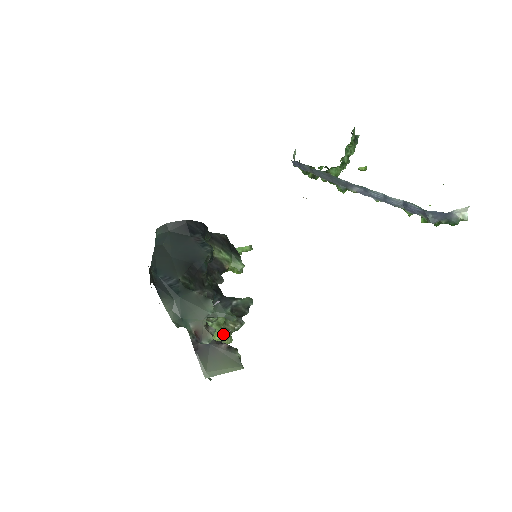
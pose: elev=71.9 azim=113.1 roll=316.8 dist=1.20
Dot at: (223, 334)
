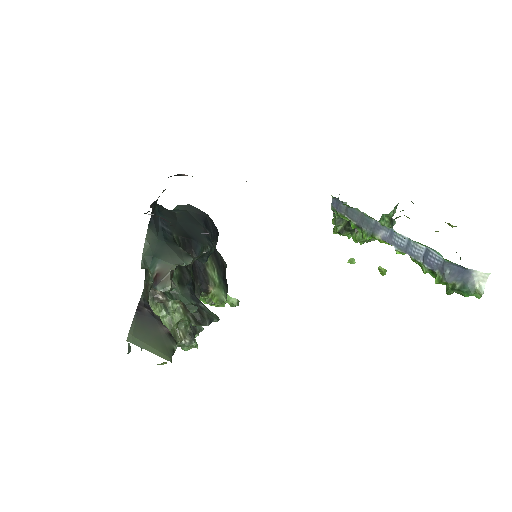
Dot at: occluded
